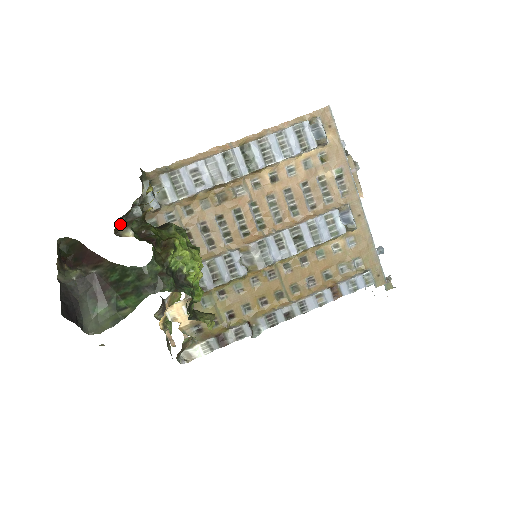
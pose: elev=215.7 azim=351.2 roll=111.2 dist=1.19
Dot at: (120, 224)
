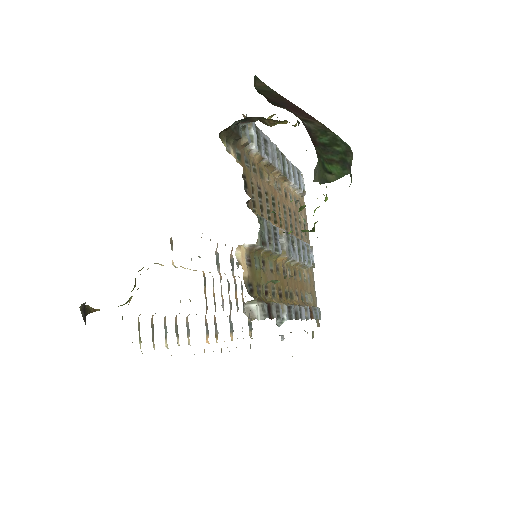
Dot at: (230, 128)
